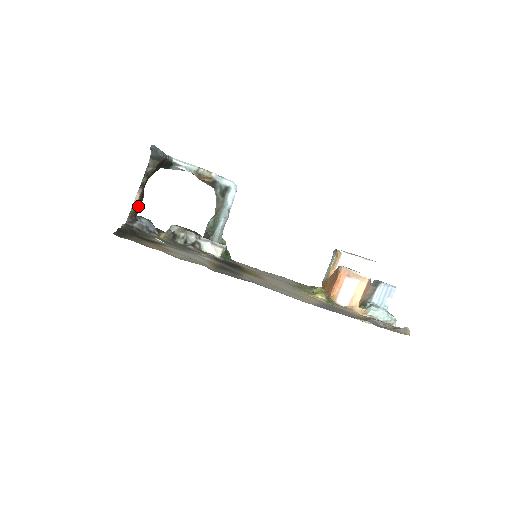
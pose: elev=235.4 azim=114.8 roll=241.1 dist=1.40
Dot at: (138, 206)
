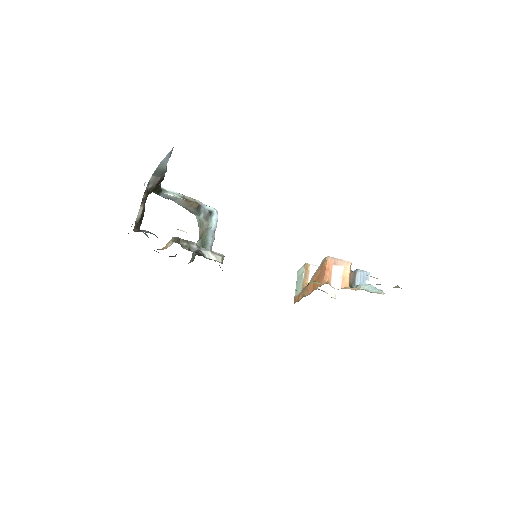
Dot at: (141, 219)
